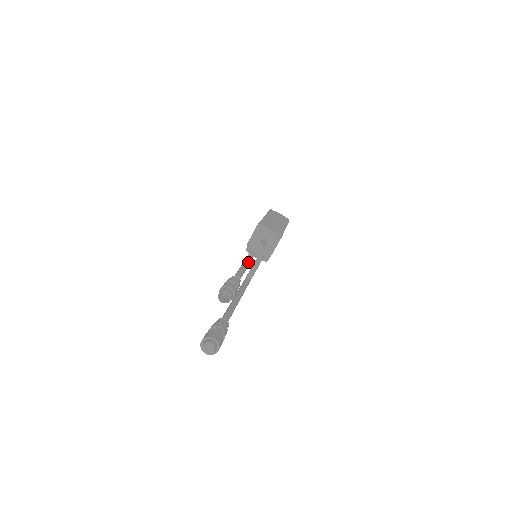
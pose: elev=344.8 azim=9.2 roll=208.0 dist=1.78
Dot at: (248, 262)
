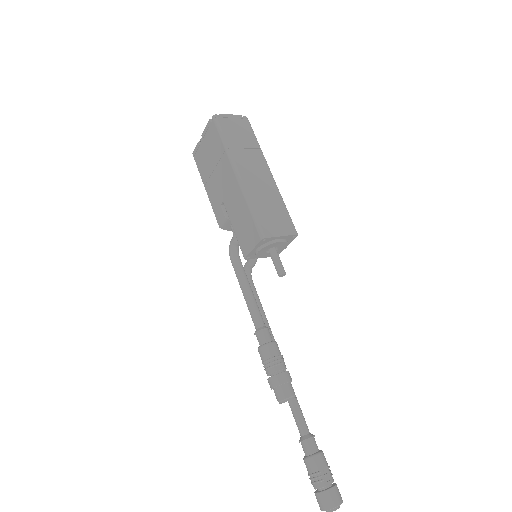
Dot at: (237, 253)
